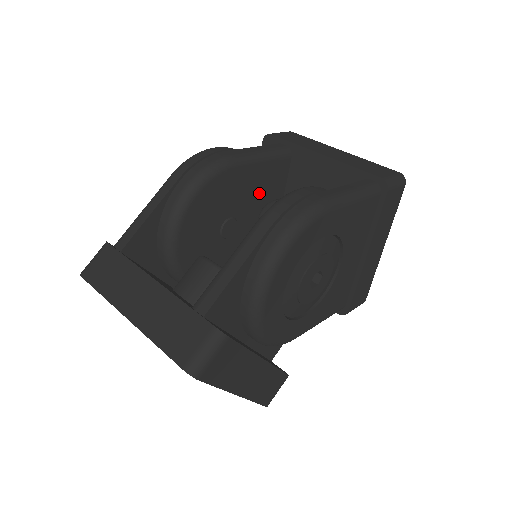
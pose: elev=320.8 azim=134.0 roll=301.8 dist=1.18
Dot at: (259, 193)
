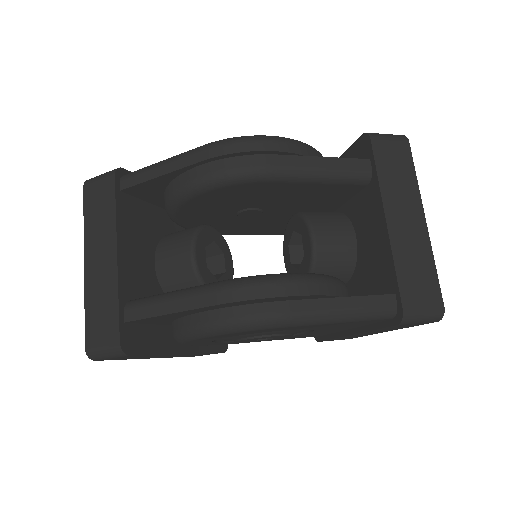
Dot at: (303, 200)
